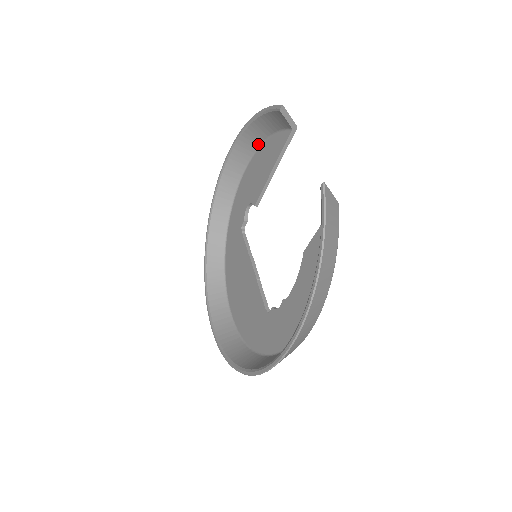
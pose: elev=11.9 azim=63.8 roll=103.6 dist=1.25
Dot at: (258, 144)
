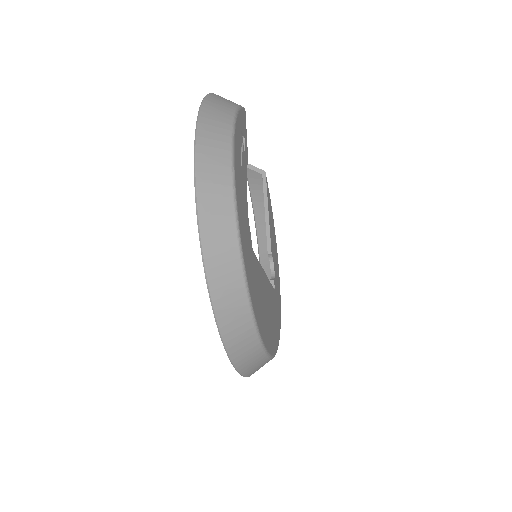
Dot at: occluded
